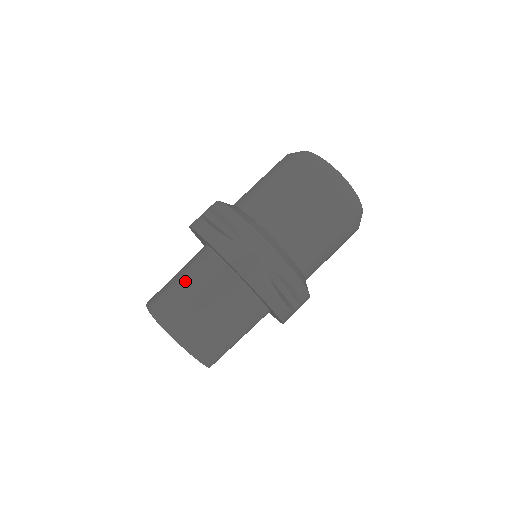
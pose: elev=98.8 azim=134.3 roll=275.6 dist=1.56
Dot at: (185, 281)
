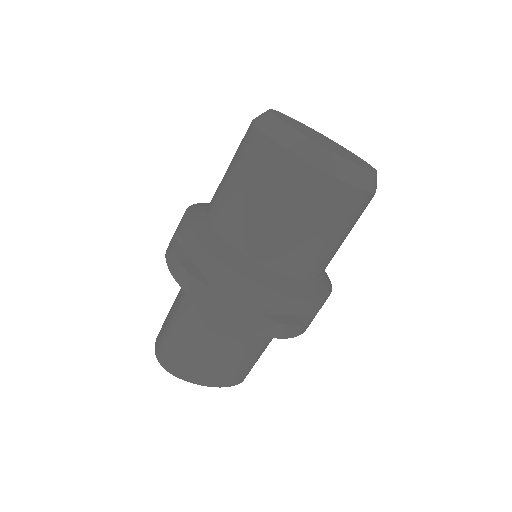
Dot at: (179, 325)
